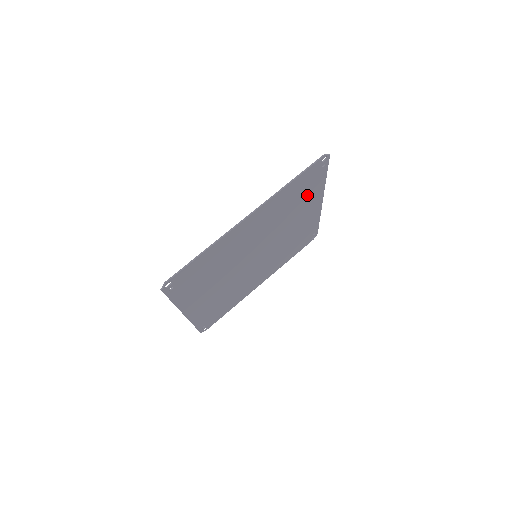
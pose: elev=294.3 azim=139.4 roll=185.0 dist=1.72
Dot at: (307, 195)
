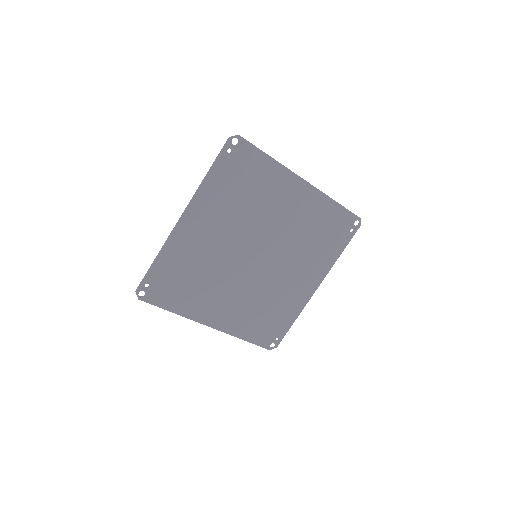
Dot at: (324, 248)
